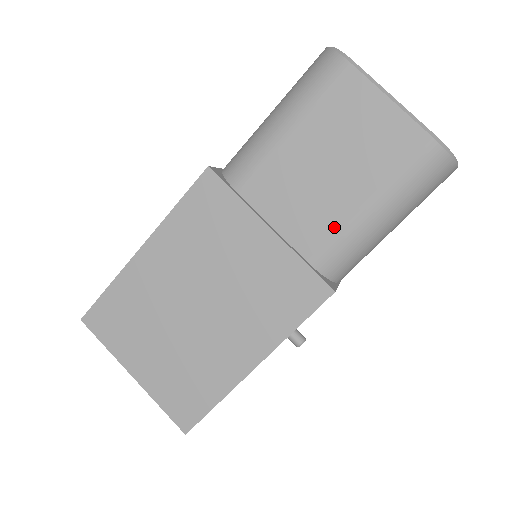
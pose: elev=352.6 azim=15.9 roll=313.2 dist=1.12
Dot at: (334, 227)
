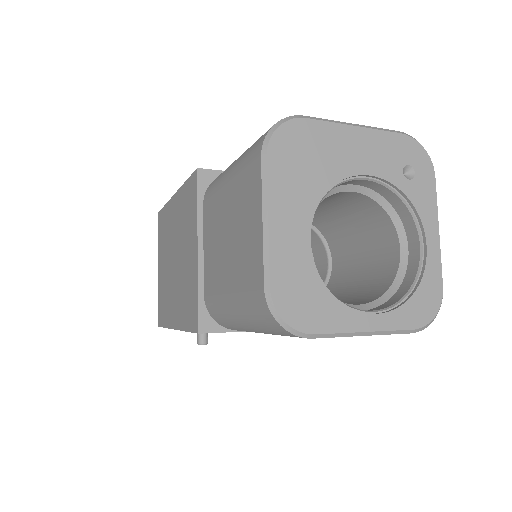
Dot at: (216, 288)
